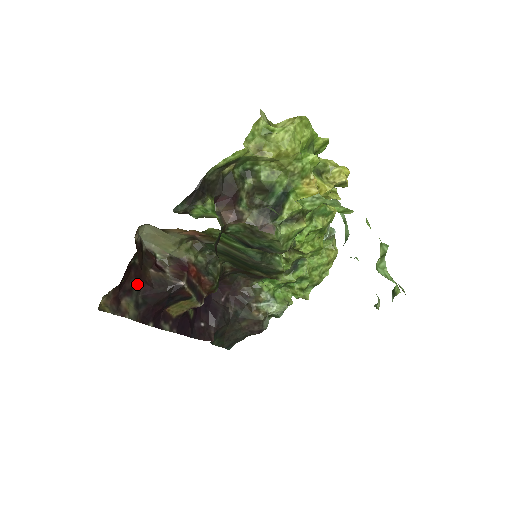
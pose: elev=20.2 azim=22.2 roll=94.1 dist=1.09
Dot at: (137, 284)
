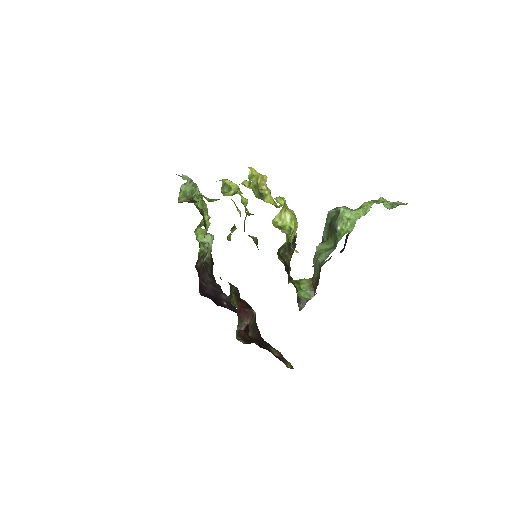
Dot at: (264, 345)
